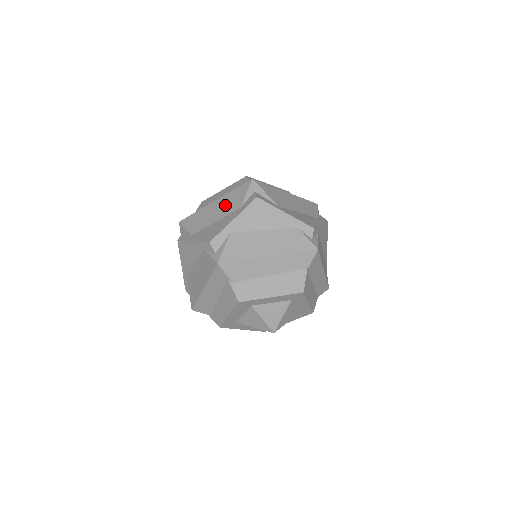
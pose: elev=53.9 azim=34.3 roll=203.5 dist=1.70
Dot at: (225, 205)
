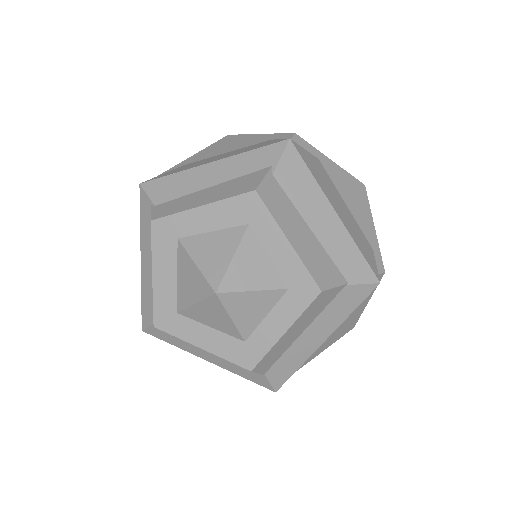
Dot at: occluded
